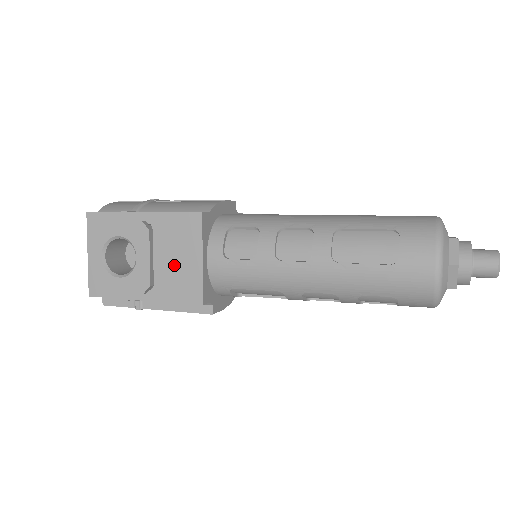
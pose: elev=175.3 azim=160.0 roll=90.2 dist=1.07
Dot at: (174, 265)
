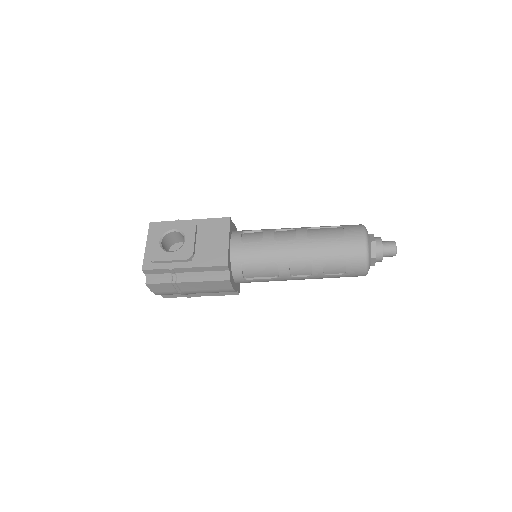
Dot at: (209, 245)
